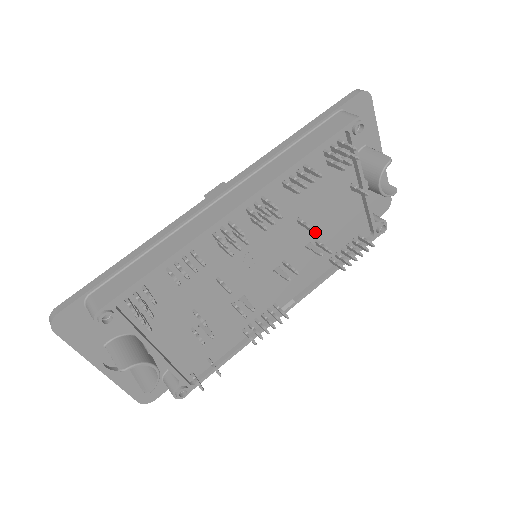
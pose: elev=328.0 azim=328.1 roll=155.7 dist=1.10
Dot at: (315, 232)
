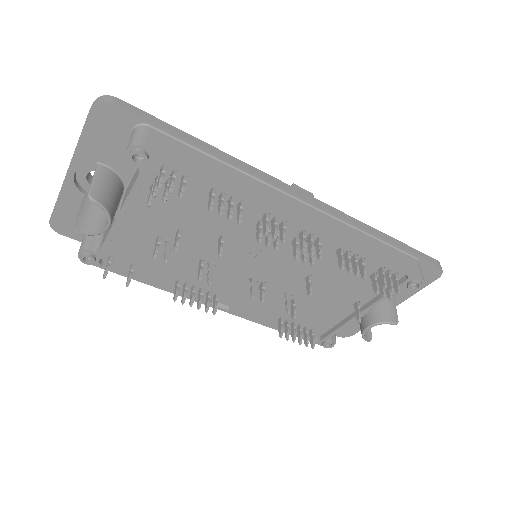
Dot at: (302, 294)
